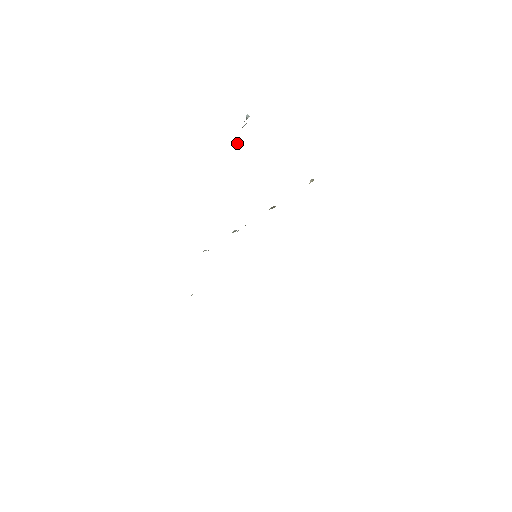
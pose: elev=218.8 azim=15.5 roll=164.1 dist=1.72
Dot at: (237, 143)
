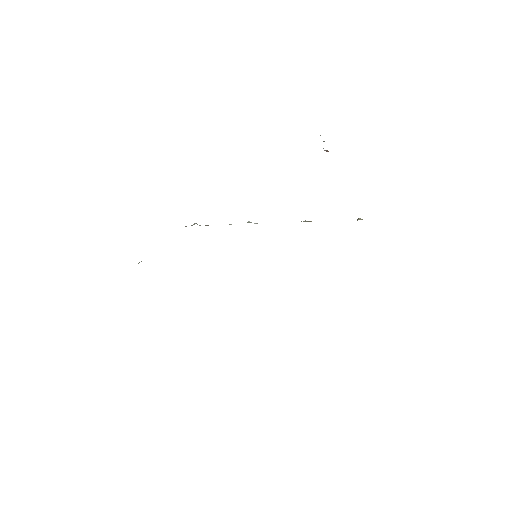
Dot at: (328, 151)
